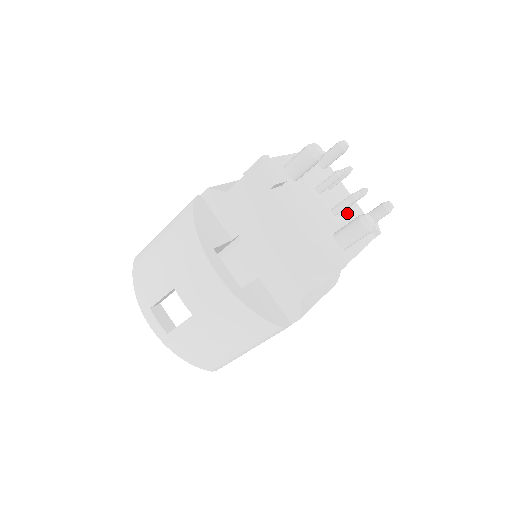
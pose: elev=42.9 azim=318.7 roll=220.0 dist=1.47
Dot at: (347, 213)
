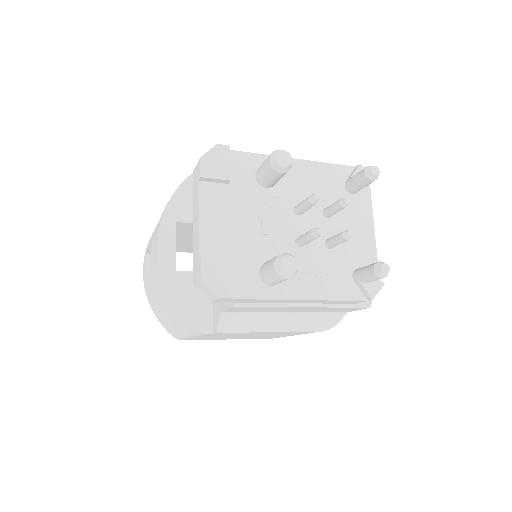
Dot at: (332, 253)
